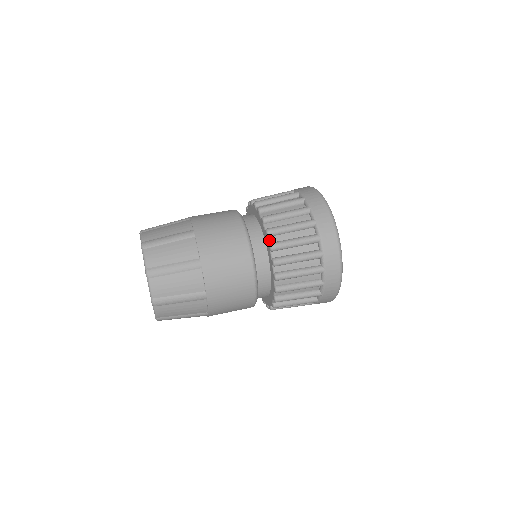
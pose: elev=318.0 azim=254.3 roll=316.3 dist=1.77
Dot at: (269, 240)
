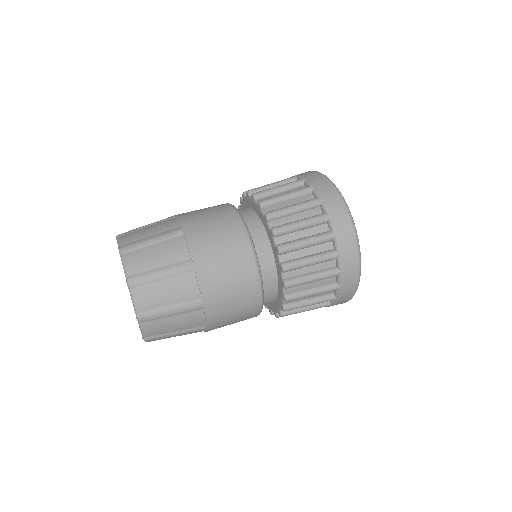
Dot at: (257, 202)
